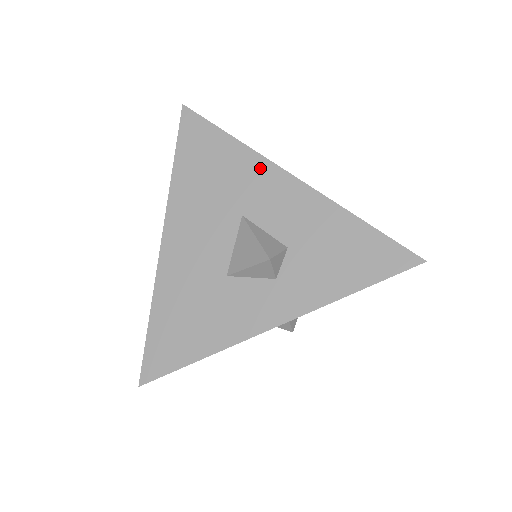
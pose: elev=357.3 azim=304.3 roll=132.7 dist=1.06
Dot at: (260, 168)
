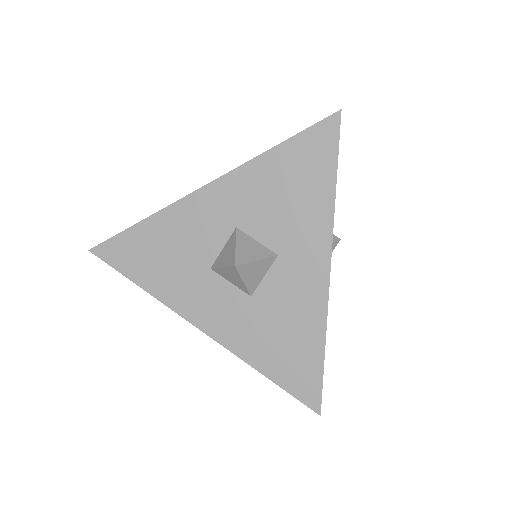
Dot at: occluded
